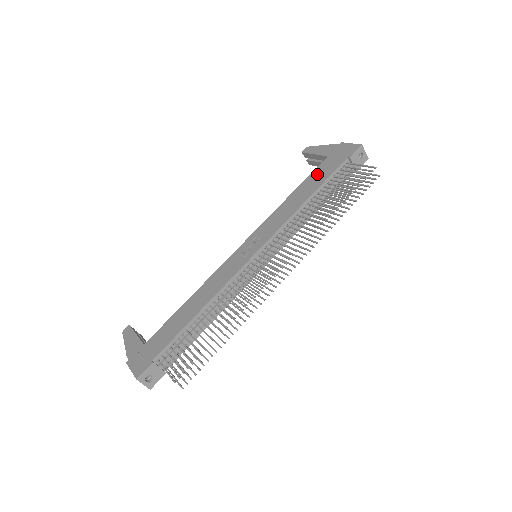
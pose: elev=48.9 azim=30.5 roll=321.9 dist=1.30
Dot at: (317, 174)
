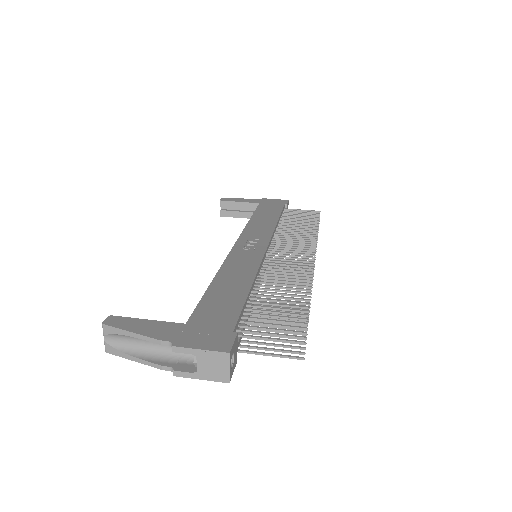
Dot at: (265, 210)
